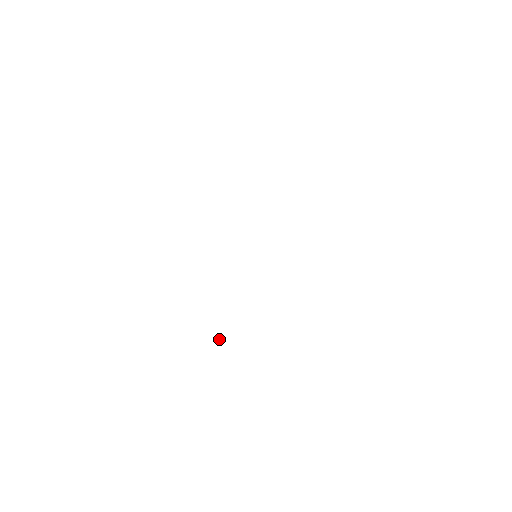
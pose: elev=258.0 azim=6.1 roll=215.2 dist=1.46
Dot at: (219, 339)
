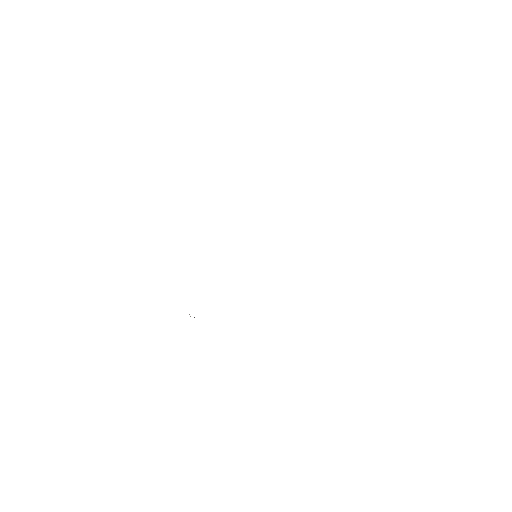
Dot at: occluded
